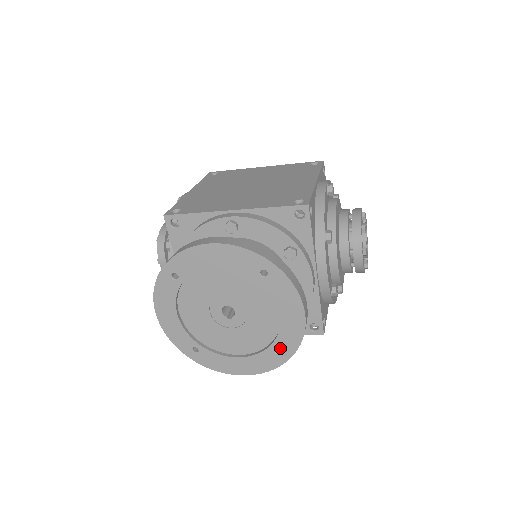
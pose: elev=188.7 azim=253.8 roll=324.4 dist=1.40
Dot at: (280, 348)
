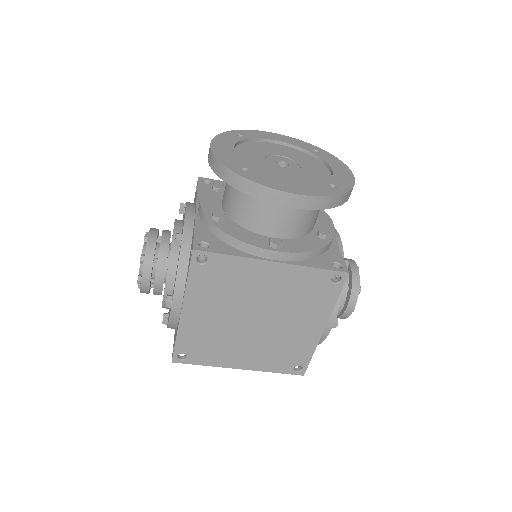
Dot at: (335, 185)
